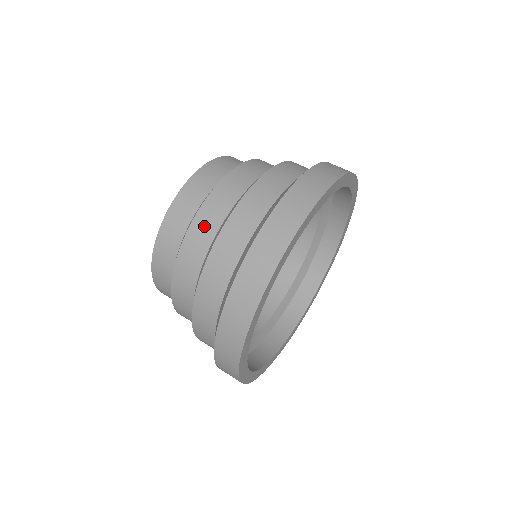
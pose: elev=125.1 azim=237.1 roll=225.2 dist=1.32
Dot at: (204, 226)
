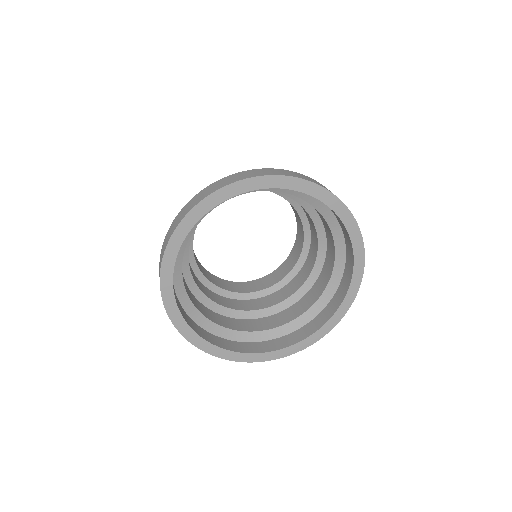
Dot at: occluded
